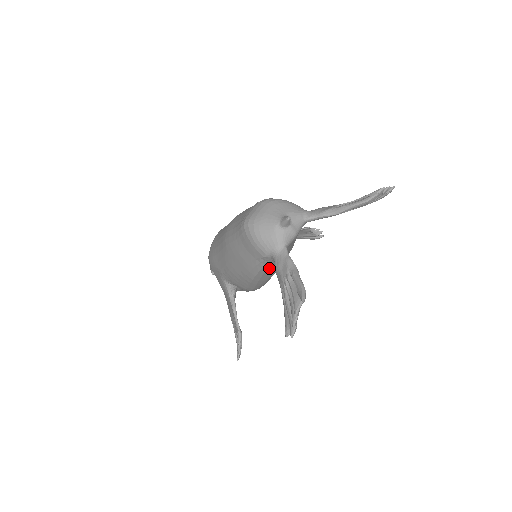
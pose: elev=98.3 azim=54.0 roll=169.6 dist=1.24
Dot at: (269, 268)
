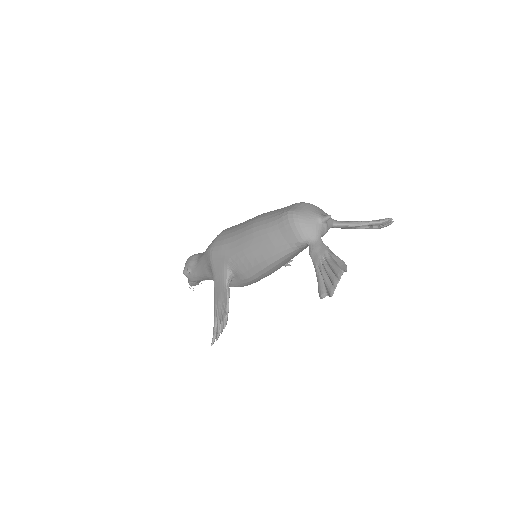
Dot at: (290, 257)
